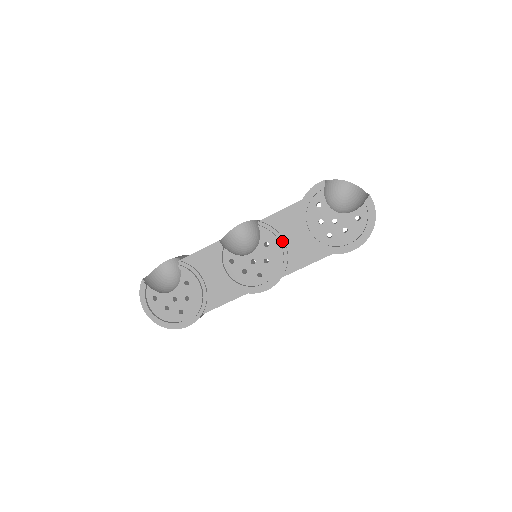
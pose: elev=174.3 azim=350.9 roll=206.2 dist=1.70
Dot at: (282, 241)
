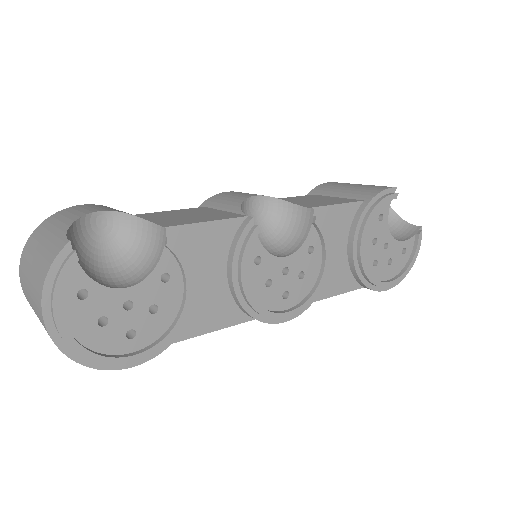
Dot at: (329, 251)
